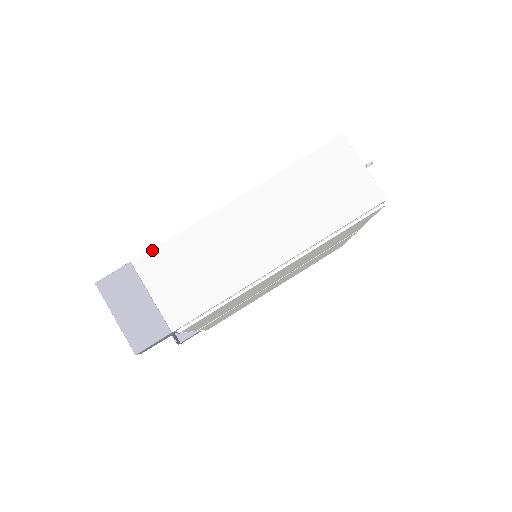
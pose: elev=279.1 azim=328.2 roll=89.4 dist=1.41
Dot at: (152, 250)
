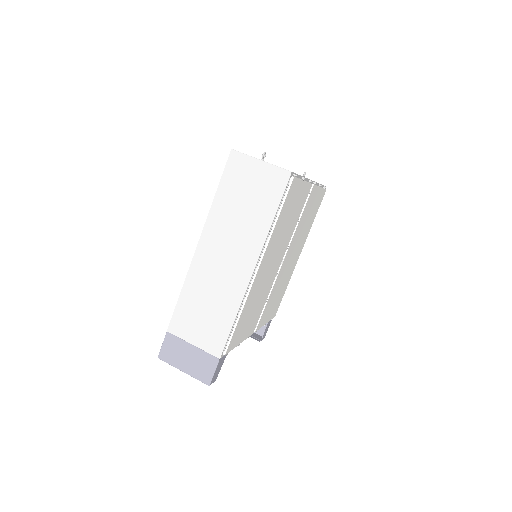
Dot at: (173, 316)
